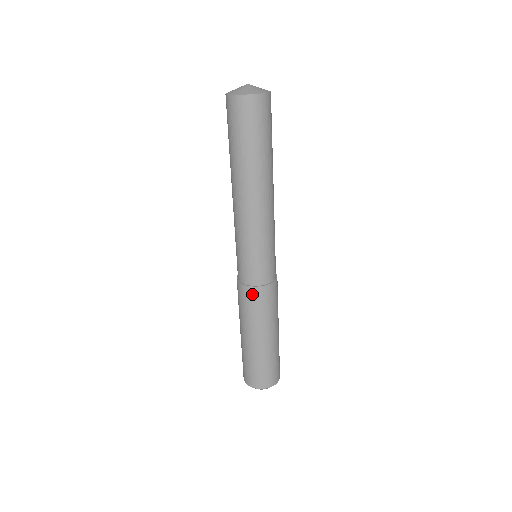
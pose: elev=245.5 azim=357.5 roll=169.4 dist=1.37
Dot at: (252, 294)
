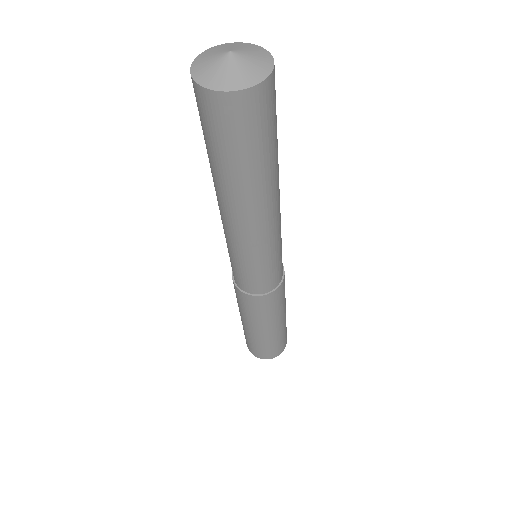
Dot at: (277, 295)
